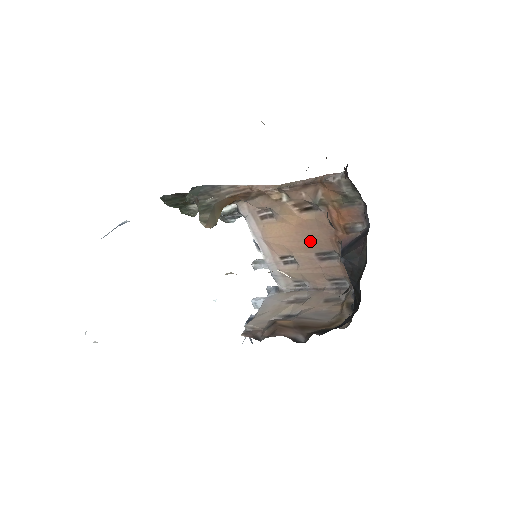
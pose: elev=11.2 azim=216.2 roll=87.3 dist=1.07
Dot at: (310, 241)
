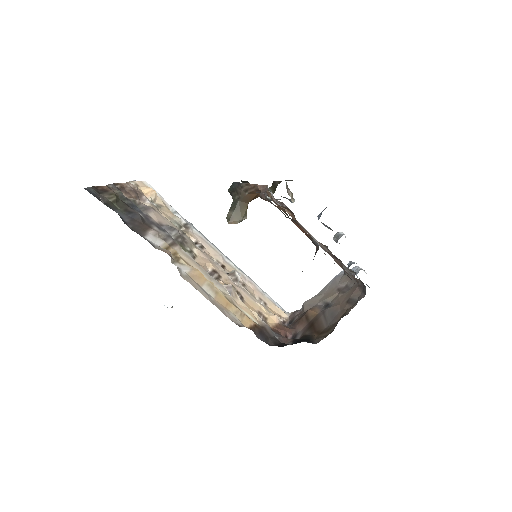
Dot at: occluded
